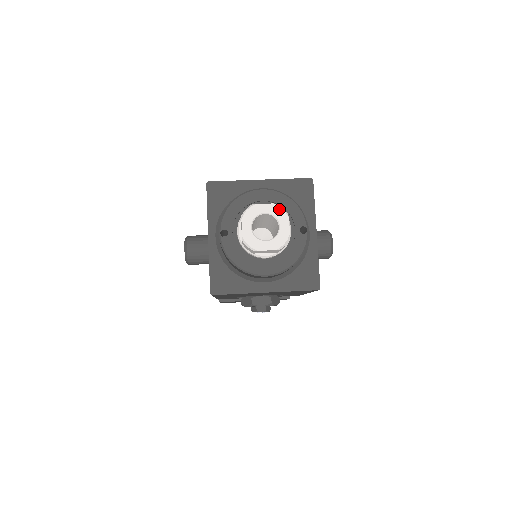
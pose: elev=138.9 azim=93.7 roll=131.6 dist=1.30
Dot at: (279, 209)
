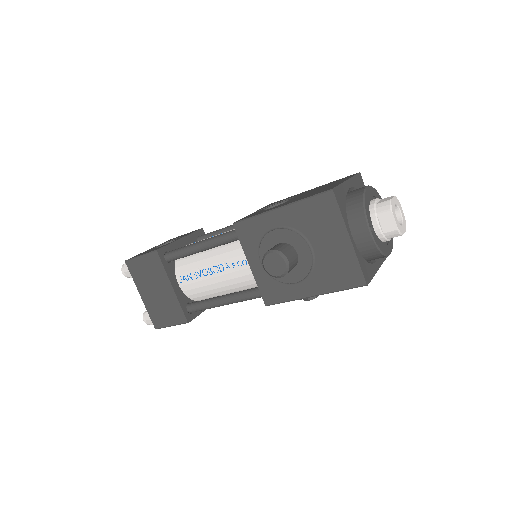
Dot at: (397, 199)
